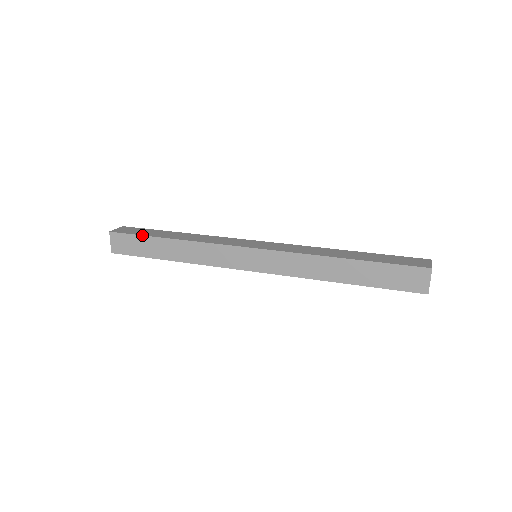
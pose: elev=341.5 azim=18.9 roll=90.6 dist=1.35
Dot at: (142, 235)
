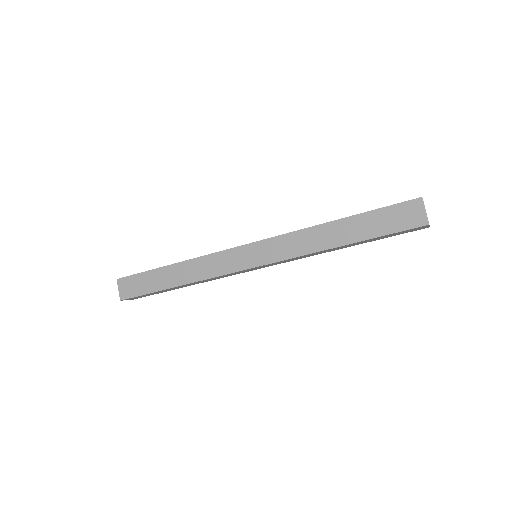
Dot at: (146, 271)
